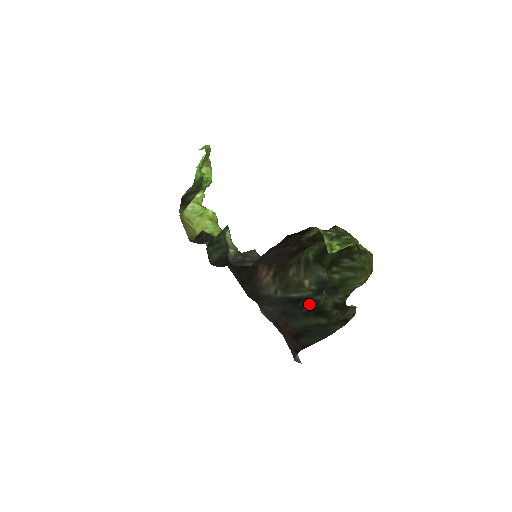
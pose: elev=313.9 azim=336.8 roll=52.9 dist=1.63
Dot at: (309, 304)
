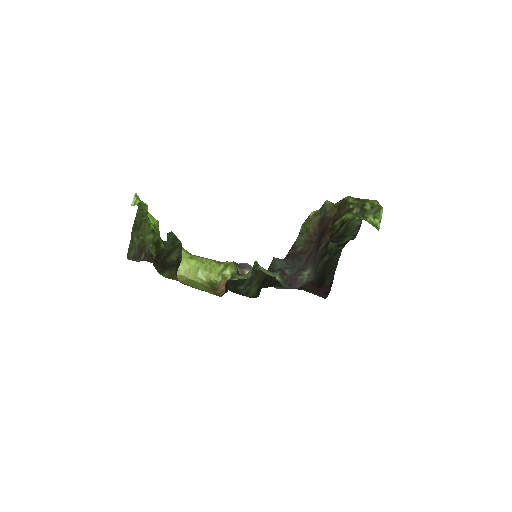
Dot at: occluded
